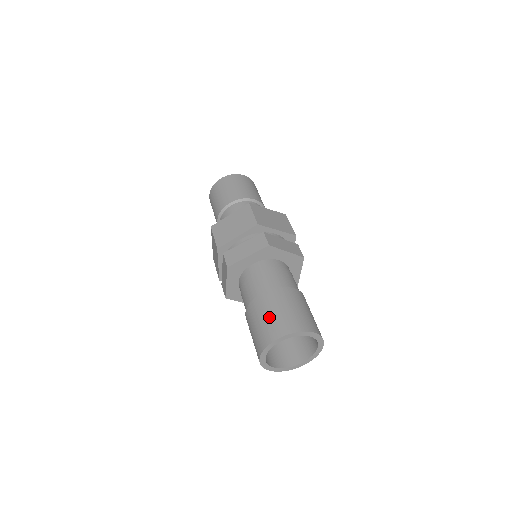
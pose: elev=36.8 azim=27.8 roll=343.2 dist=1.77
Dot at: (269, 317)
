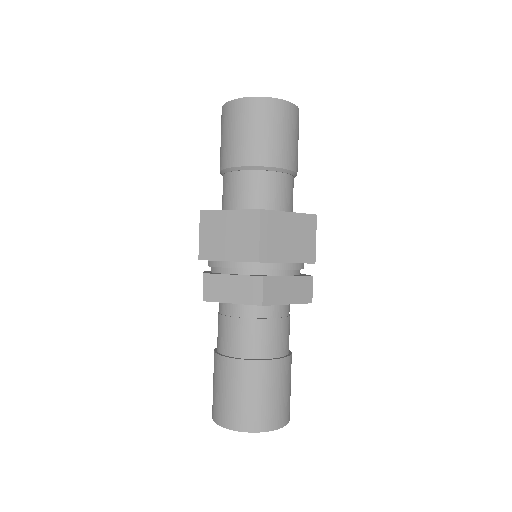
Dot at: occluded
